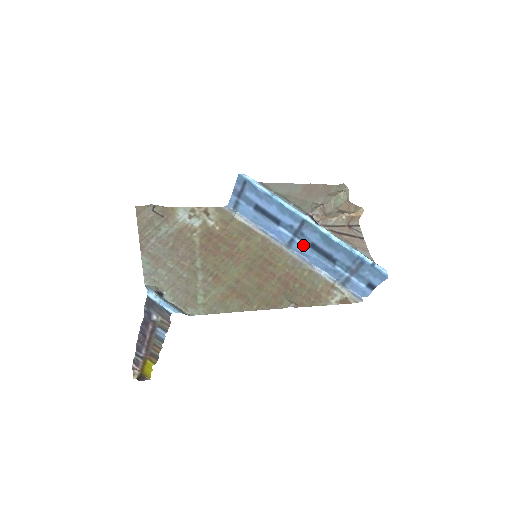
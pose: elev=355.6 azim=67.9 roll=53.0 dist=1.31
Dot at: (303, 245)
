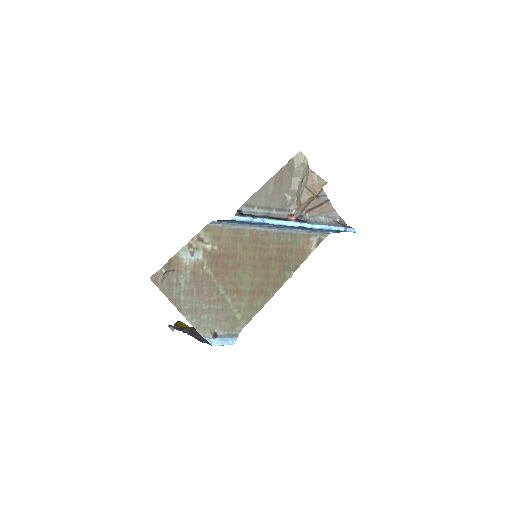
Dot at: (286, 227)
